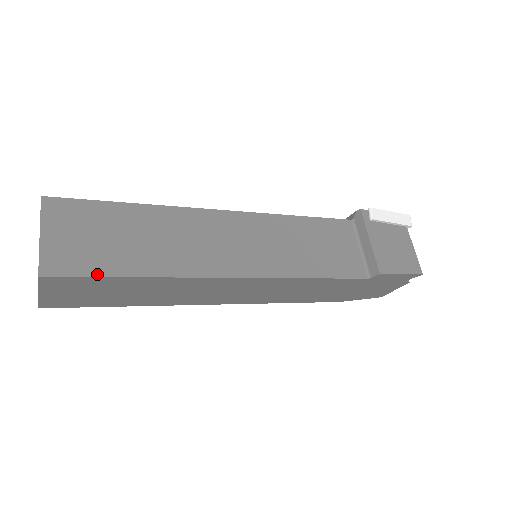
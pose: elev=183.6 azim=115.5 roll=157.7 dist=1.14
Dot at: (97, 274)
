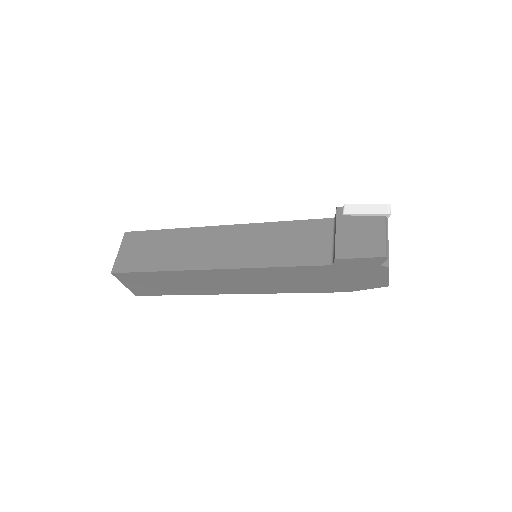
Dot at: (137, 271)
